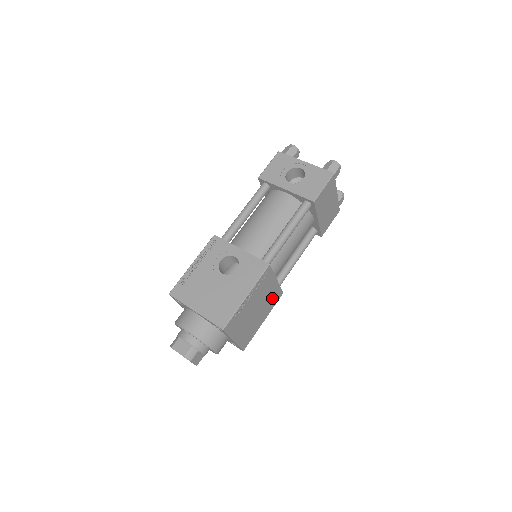
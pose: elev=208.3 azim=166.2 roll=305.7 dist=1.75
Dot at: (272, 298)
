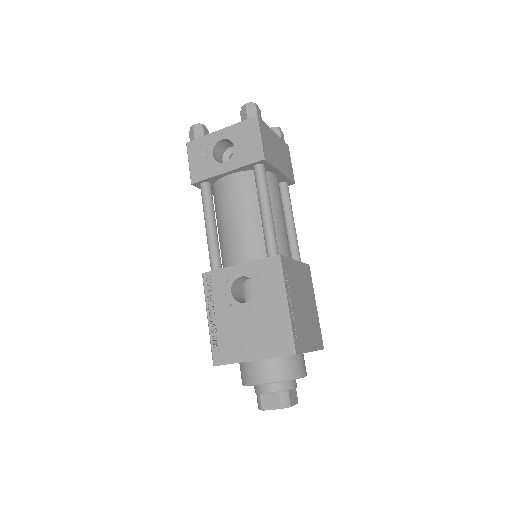
Dot at: (305, 280)
